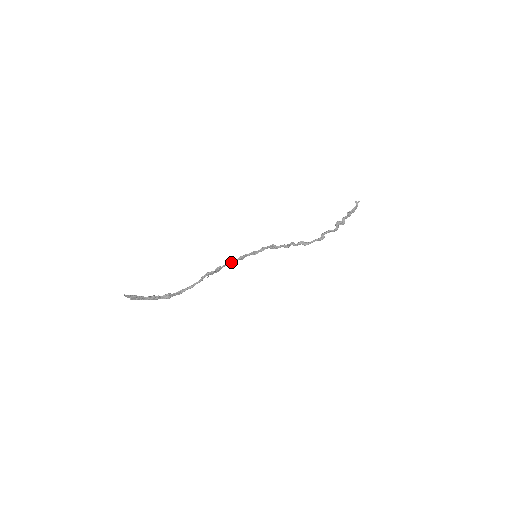
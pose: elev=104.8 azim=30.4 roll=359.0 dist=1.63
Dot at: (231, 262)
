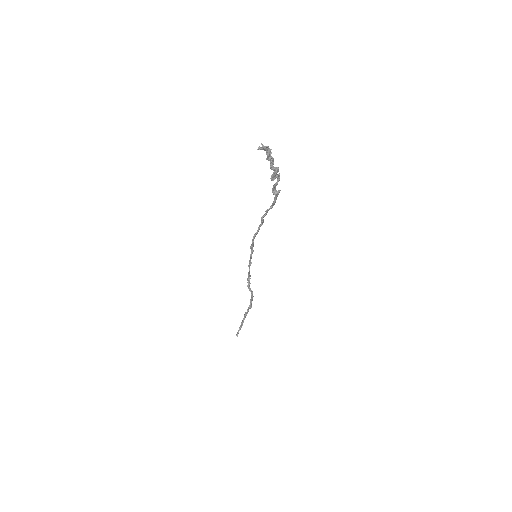
Dot at: (249, 272)
